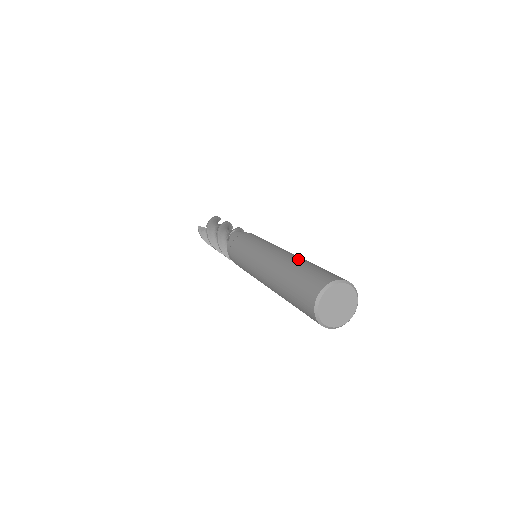
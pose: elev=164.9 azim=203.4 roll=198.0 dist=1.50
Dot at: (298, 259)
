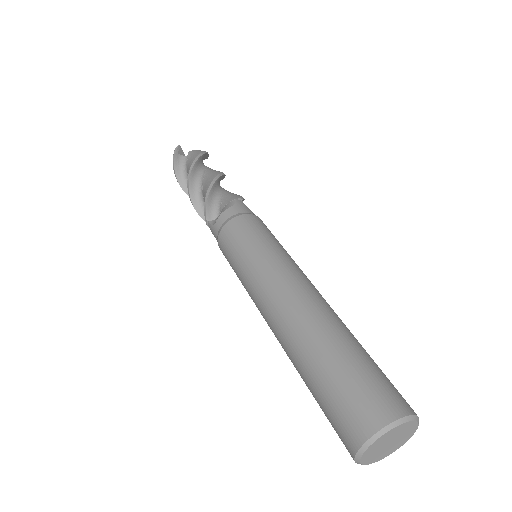
Dot at: occluded
